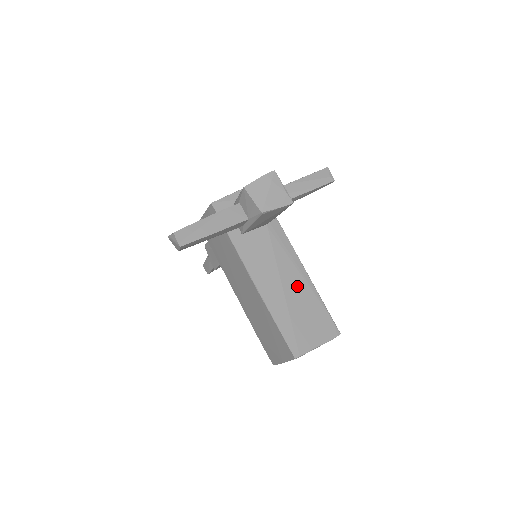
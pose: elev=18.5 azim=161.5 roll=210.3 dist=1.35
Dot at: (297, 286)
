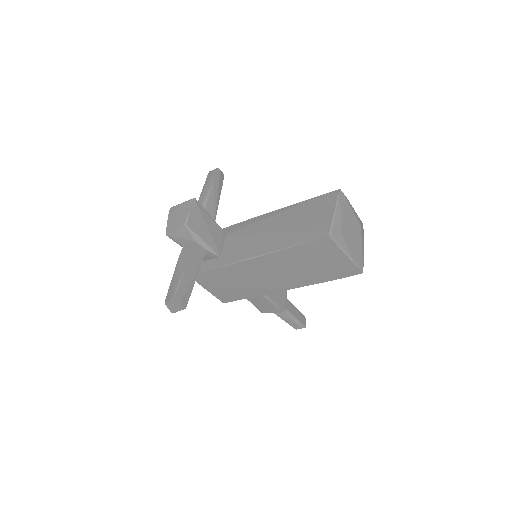
Dot at: (280, 220)
